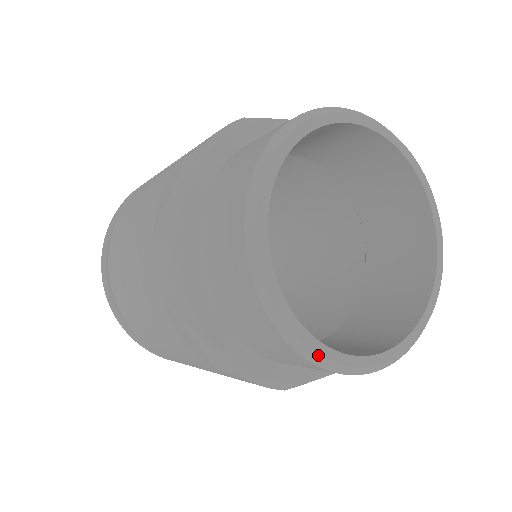
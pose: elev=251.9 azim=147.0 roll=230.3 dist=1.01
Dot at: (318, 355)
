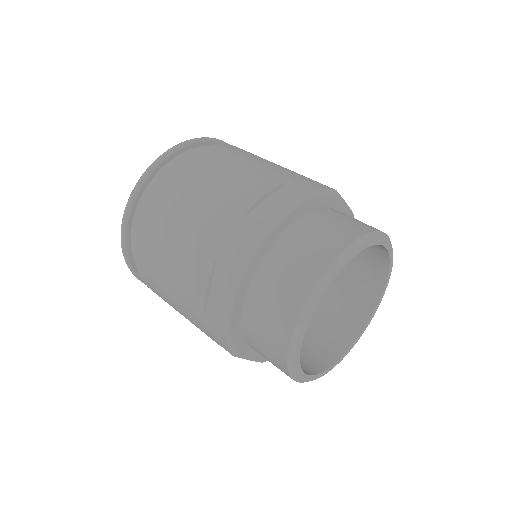
Dot at: occluded
